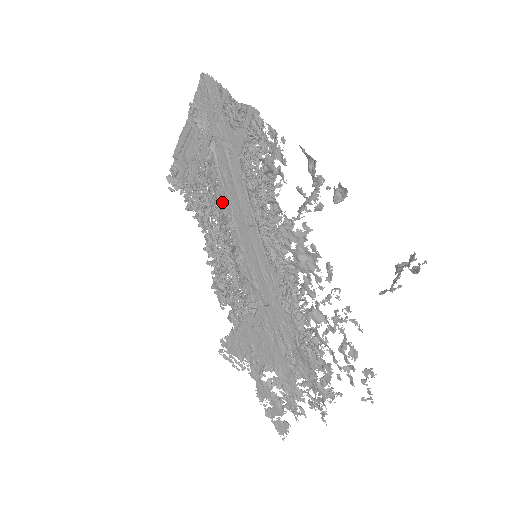
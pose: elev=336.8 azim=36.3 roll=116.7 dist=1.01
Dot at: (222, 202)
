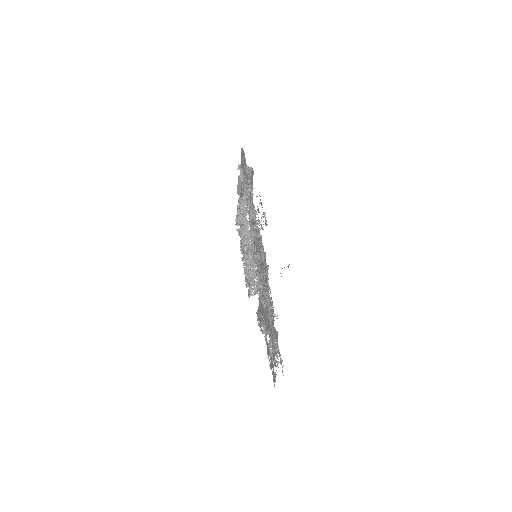
Dot at: occluded
